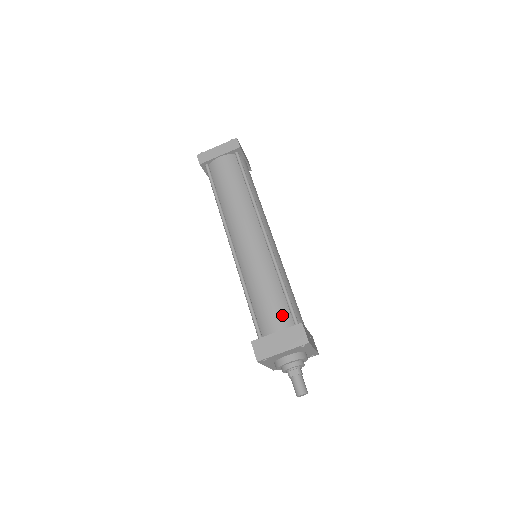
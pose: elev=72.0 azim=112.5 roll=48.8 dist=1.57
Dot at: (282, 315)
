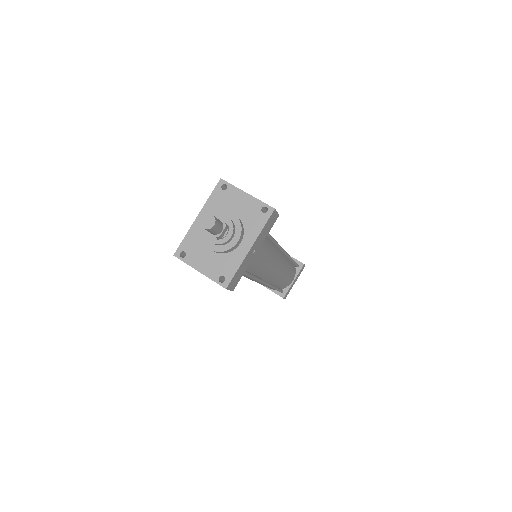
Dot at: occluded
